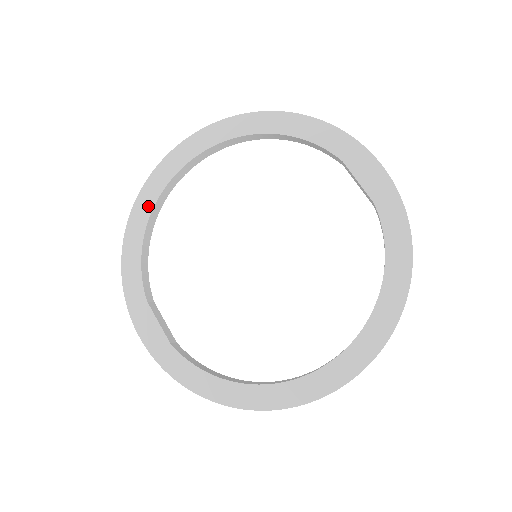
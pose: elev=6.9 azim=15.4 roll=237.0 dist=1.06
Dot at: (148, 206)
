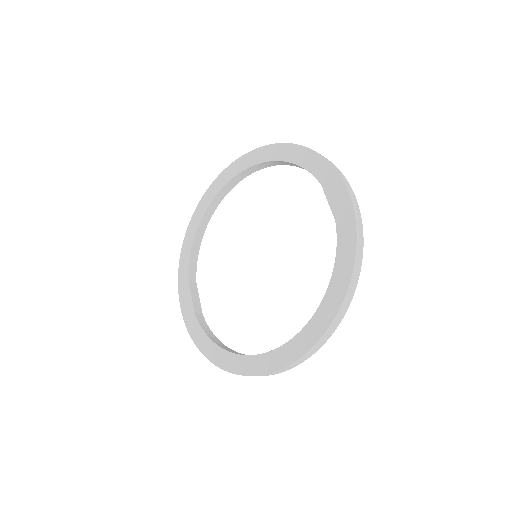
Dot at: (202, 212)
